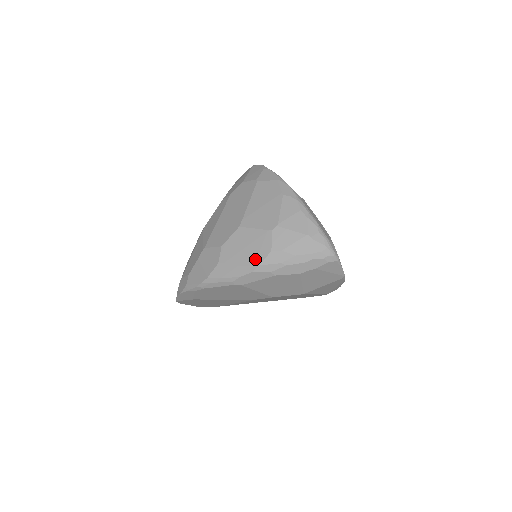
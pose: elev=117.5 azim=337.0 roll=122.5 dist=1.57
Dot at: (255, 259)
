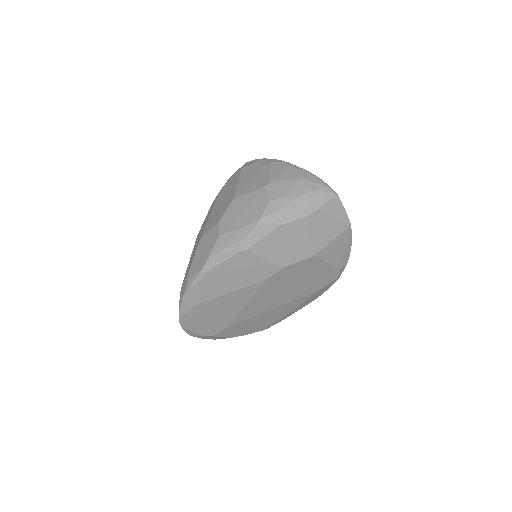
Dot at: (255, 215)
